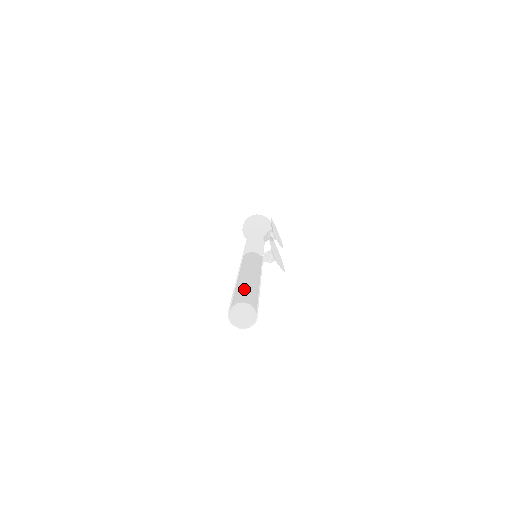
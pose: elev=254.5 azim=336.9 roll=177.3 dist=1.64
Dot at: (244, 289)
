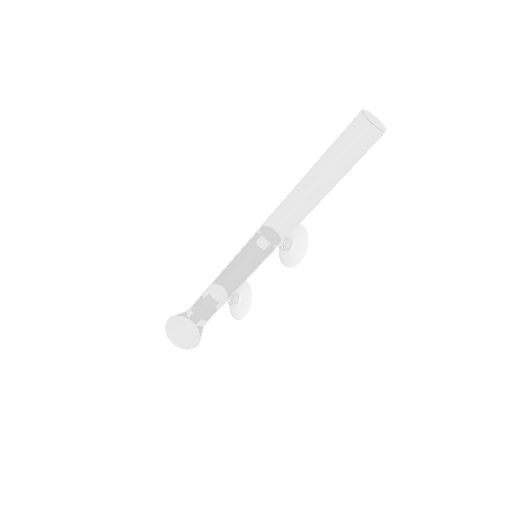
Dot at: occluded
